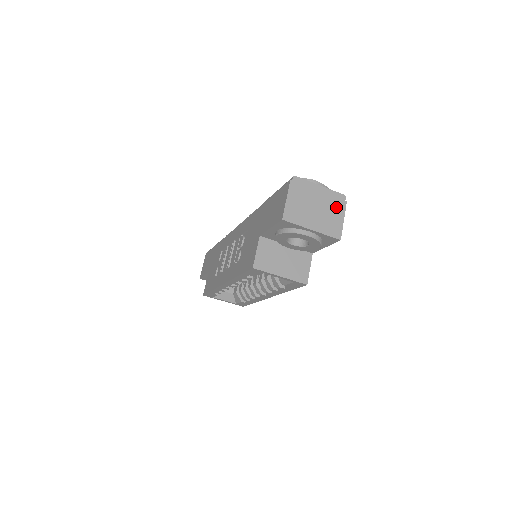
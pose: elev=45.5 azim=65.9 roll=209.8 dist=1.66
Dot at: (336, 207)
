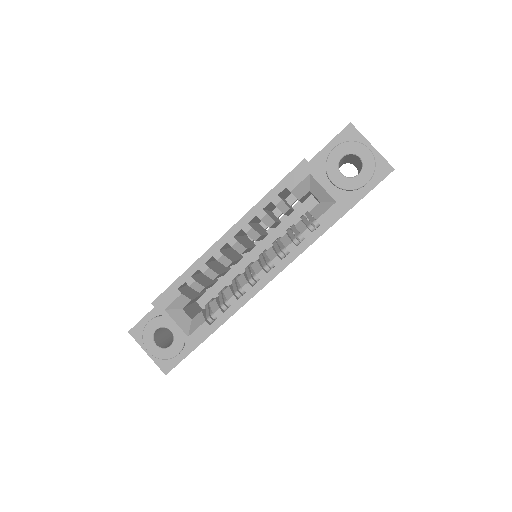
Dot at: occluded
